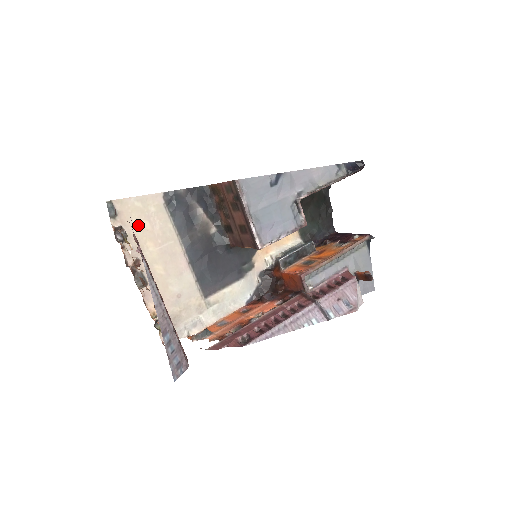
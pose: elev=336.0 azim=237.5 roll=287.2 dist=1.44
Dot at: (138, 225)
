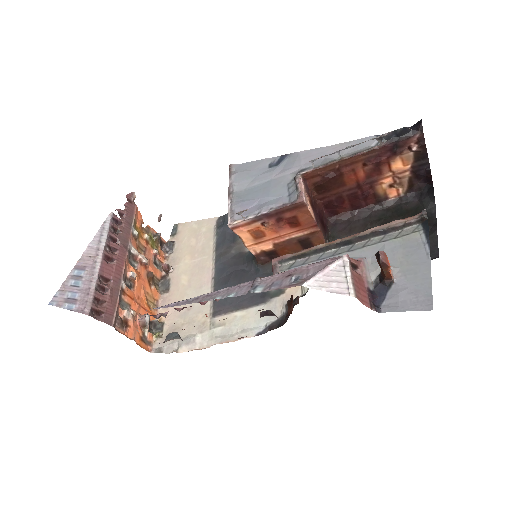
Dot at: (187, 242)
